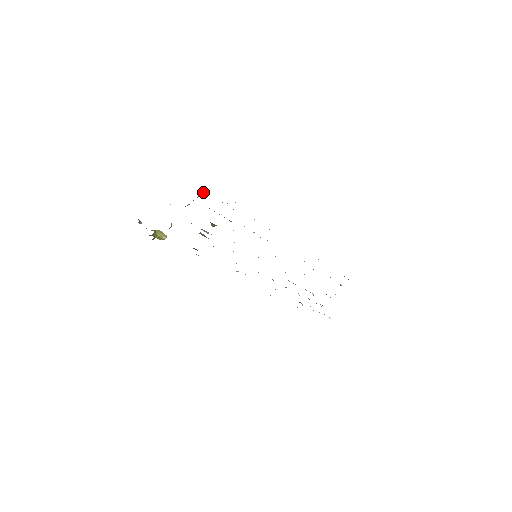
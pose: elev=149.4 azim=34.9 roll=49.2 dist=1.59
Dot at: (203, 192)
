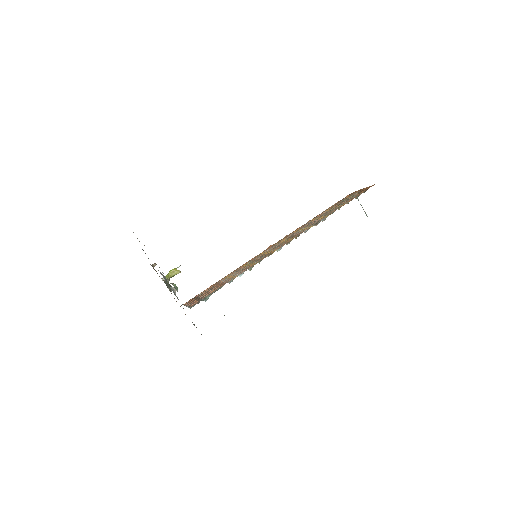
Dot at: (177, 290)
